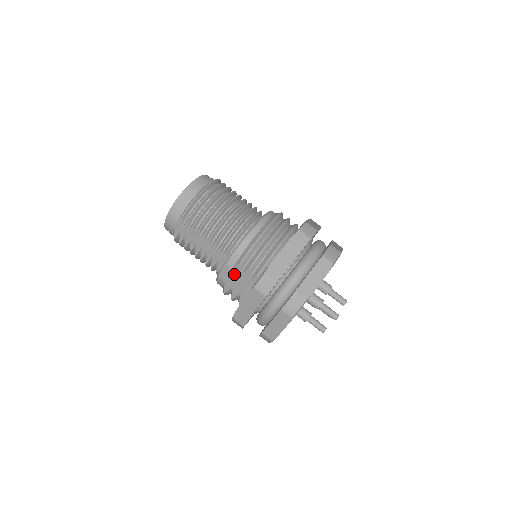
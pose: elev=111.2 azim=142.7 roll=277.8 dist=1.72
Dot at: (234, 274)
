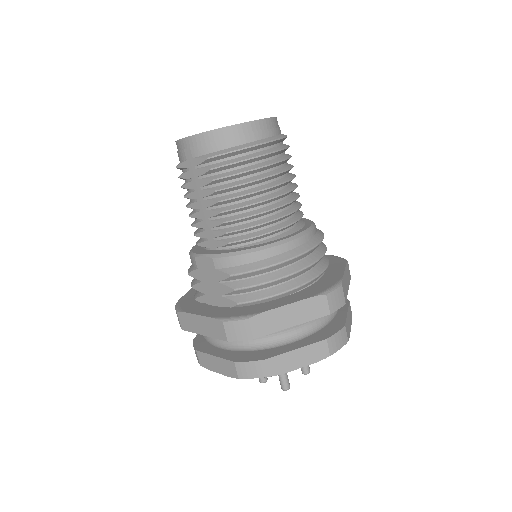
Dot at: (214, 275)
